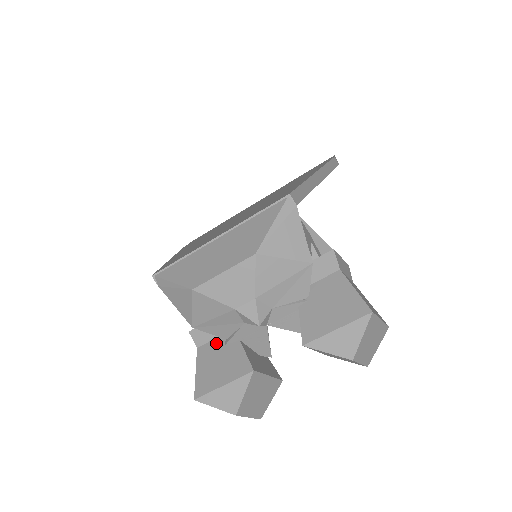
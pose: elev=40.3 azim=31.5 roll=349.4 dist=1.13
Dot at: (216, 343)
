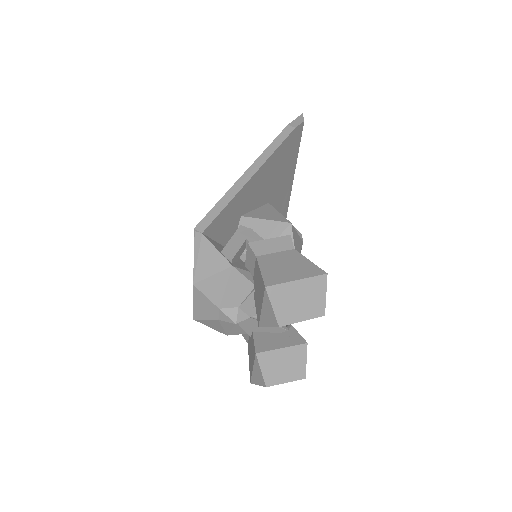
Dot at: (249, 337)
